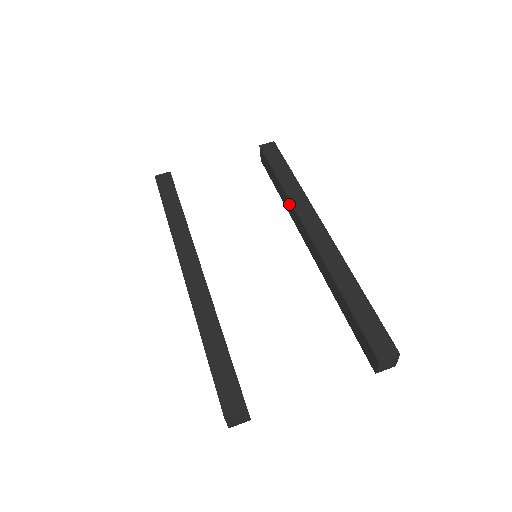
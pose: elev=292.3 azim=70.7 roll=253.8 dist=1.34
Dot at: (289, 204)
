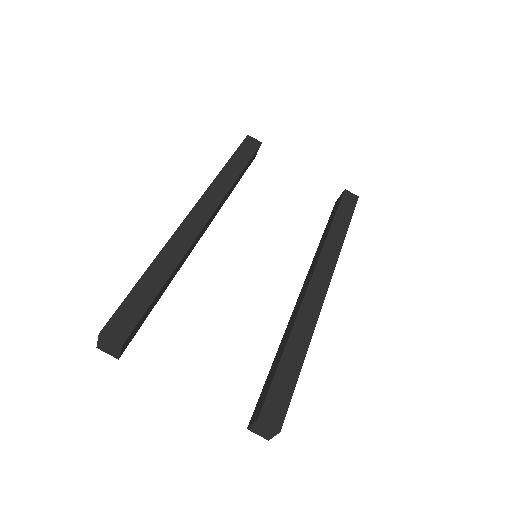
Dot at: (321, 247)
